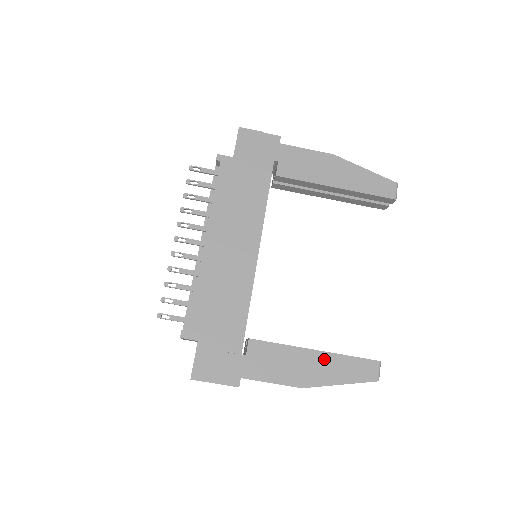
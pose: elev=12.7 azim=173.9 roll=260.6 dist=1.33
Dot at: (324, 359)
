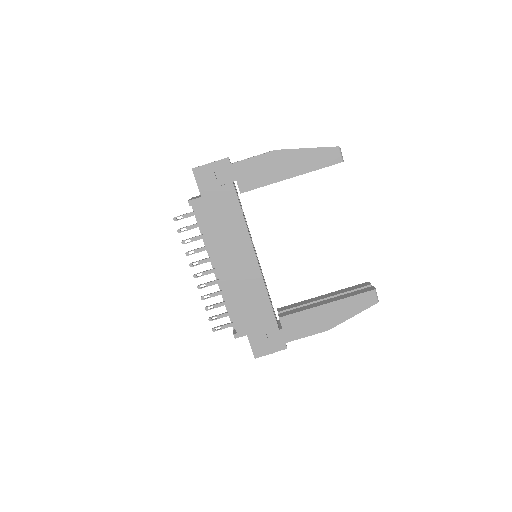
Dot at: (335, 306)
